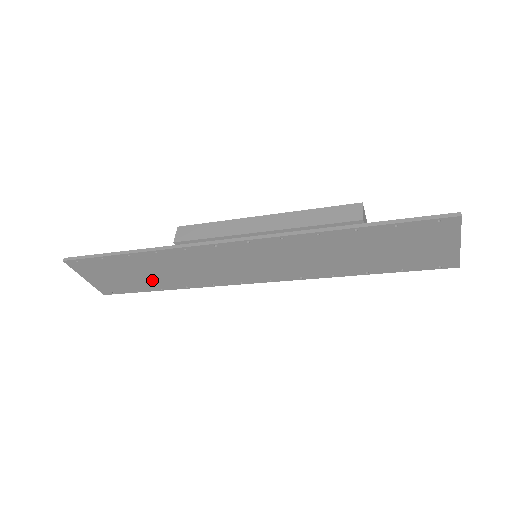
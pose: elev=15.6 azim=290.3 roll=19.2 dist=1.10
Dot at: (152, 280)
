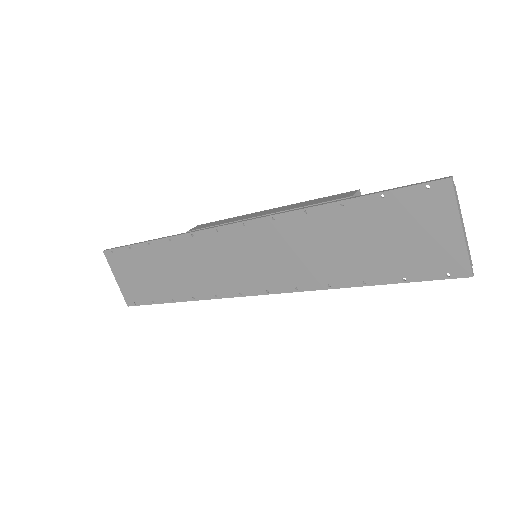
Dot at: (166, 284)
